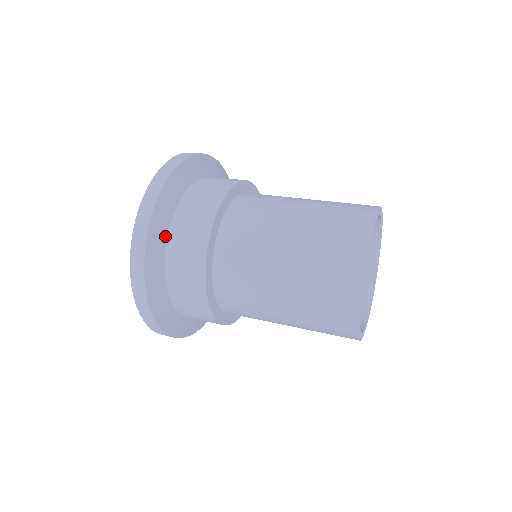
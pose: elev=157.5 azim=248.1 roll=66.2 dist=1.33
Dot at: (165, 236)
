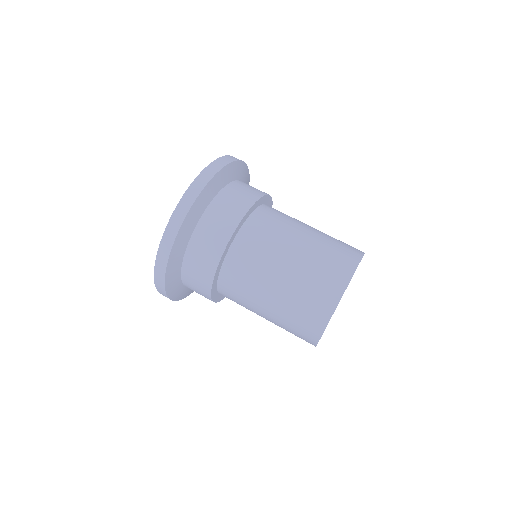
Dot at: (181, 261)
